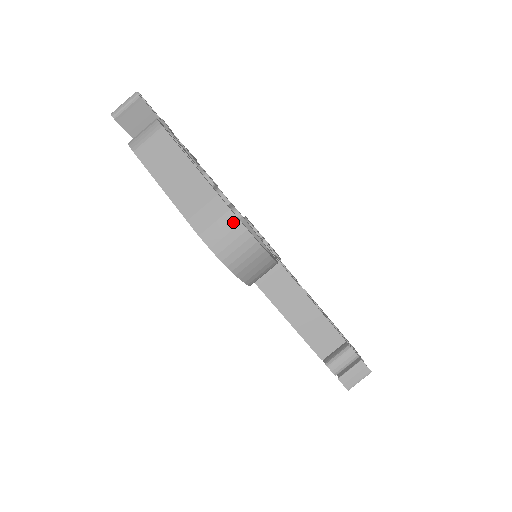
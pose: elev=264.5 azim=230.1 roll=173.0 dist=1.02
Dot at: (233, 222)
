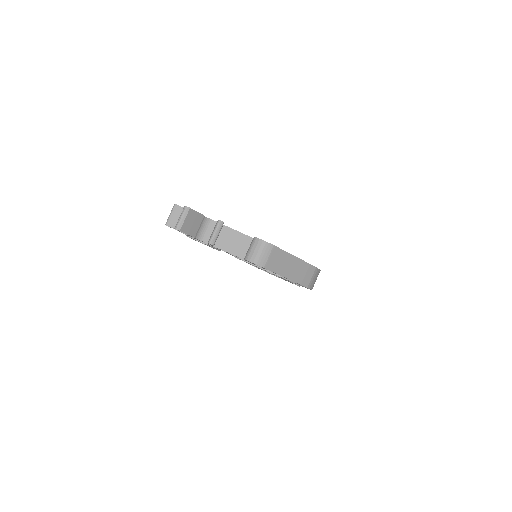
Dot at: (317, 272)
